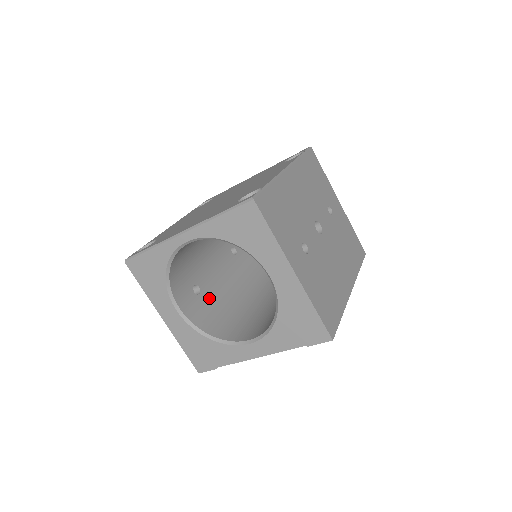
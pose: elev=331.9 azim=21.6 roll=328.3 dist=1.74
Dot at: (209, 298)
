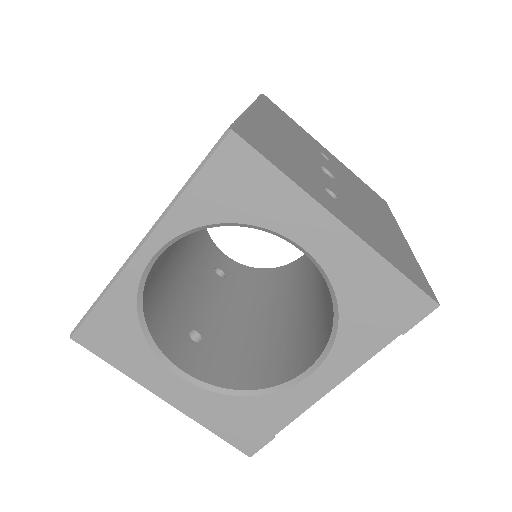
Dot at: (217, 341)
